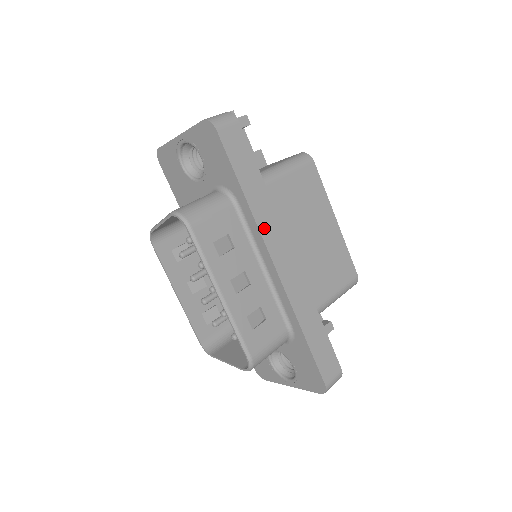
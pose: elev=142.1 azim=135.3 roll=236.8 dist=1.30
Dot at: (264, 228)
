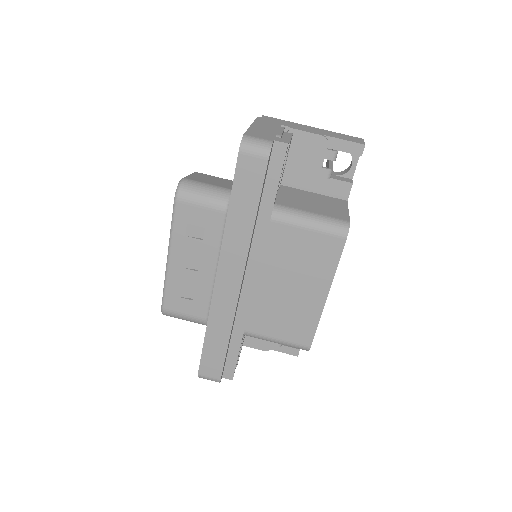
Dot at: (227, 249)
